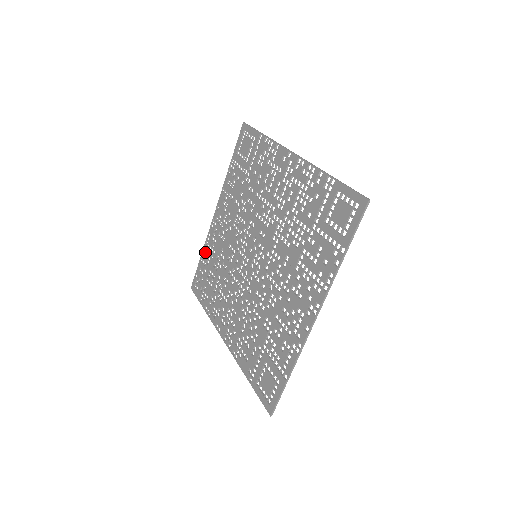
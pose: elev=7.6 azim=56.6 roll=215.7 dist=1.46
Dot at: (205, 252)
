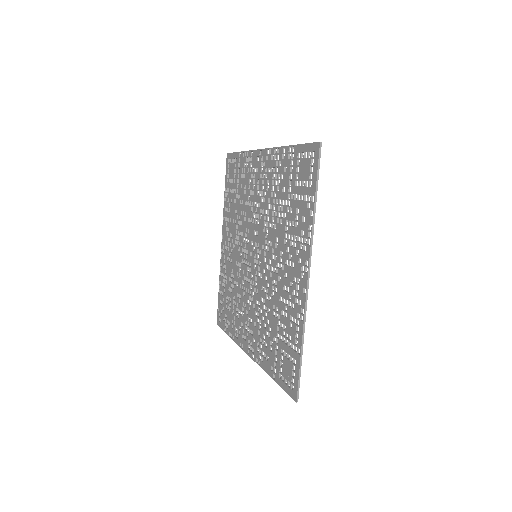
Dot at: (221, 282)
